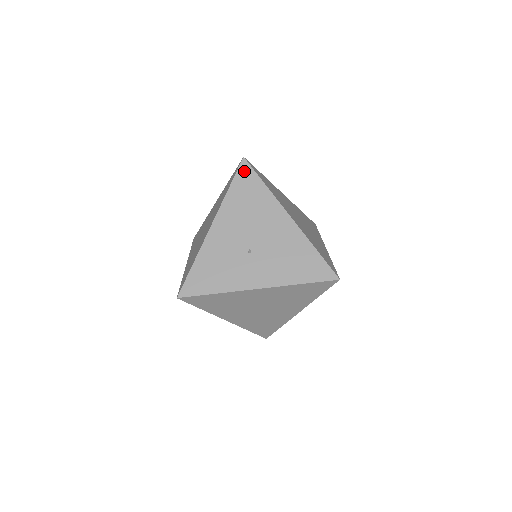
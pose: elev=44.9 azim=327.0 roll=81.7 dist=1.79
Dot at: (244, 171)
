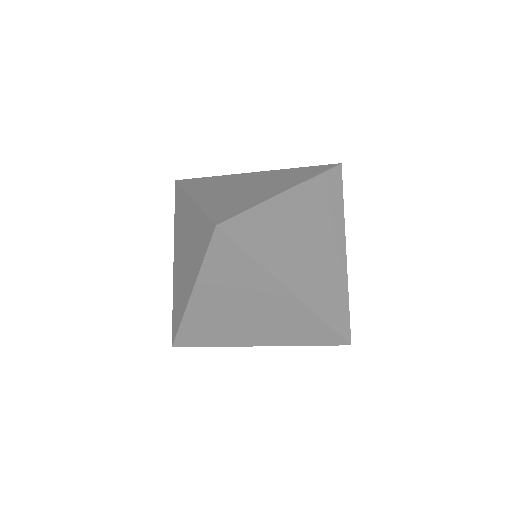
Dot at: (336, 175)
